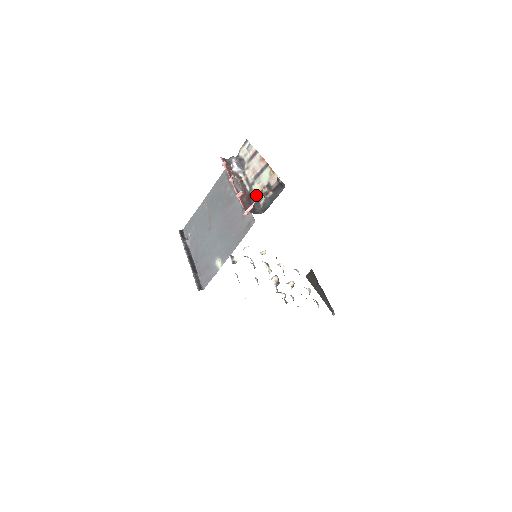
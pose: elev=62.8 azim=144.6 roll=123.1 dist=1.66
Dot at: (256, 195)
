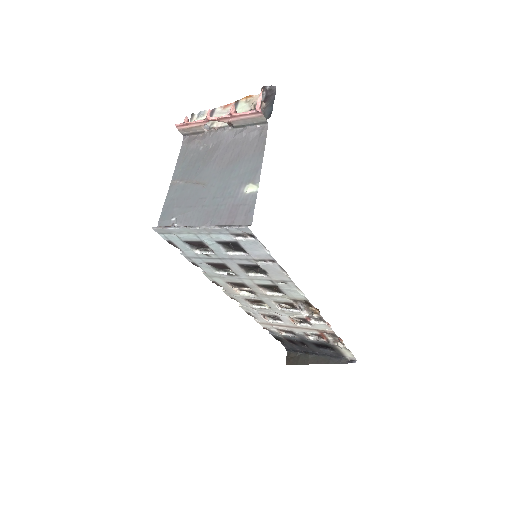
Dot at: occluded
